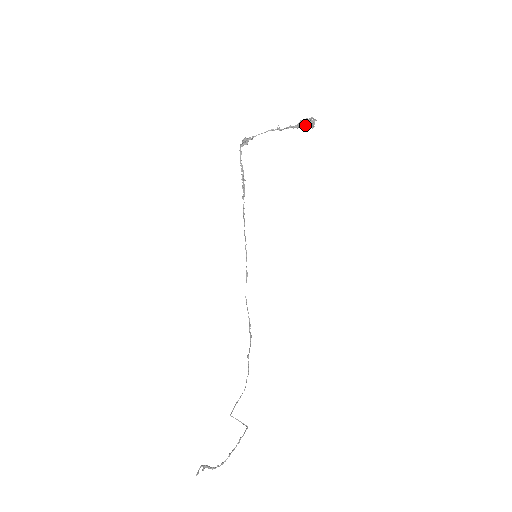
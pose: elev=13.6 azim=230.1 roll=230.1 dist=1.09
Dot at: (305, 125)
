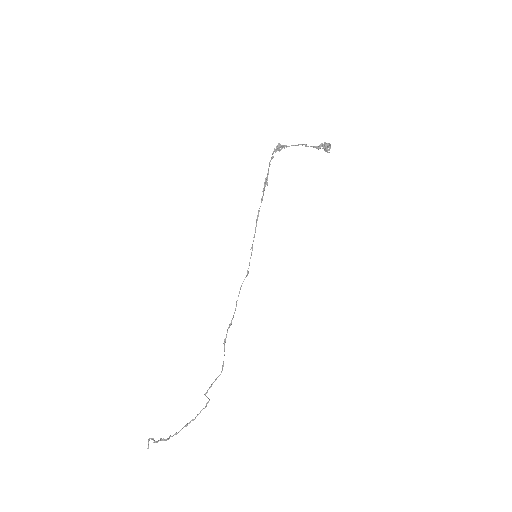
Dot at: (322, 148)
